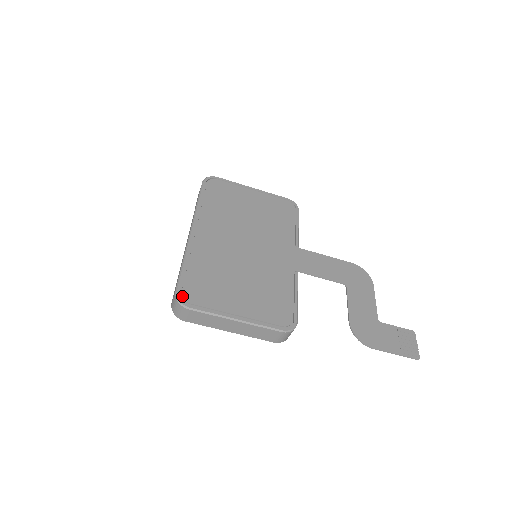
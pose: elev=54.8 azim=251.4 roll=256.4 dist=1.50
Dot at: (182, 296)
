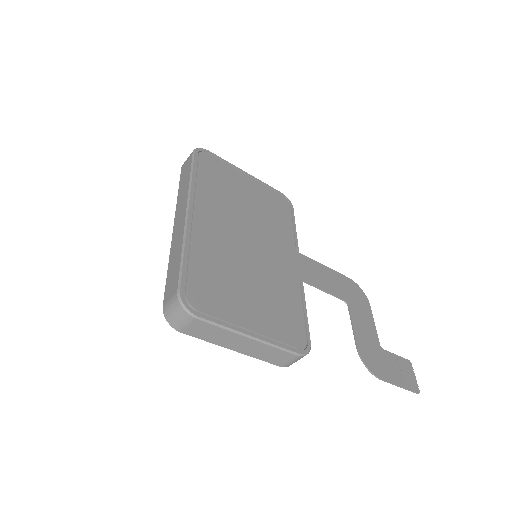
Dot at: (187, 299)
